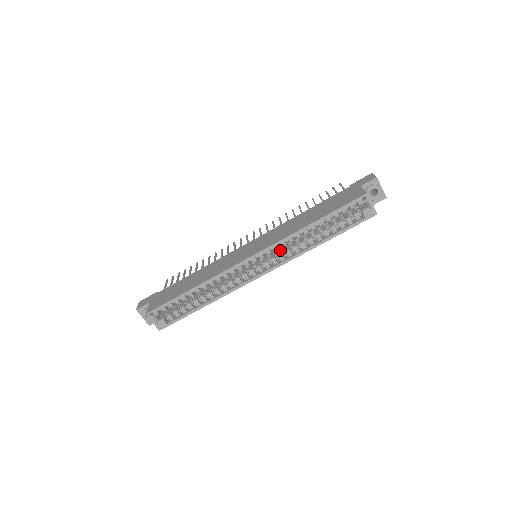
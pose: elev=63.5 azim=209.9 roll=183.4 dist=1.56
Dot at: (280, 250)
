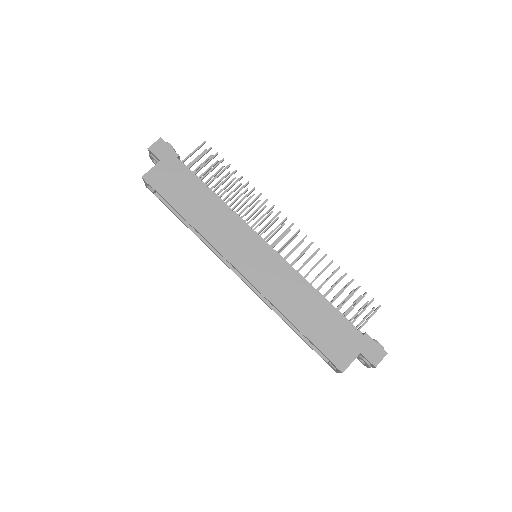
Dot at: occluded
